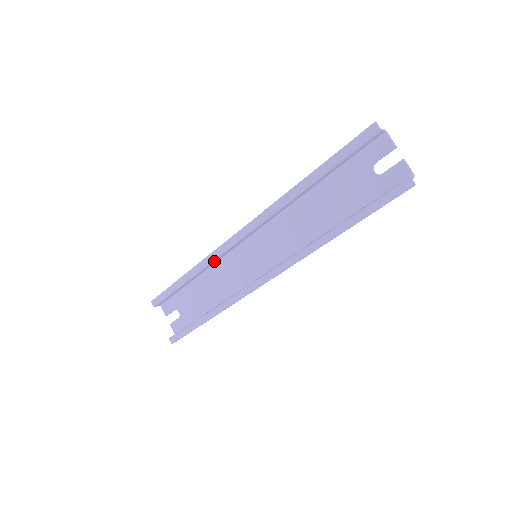
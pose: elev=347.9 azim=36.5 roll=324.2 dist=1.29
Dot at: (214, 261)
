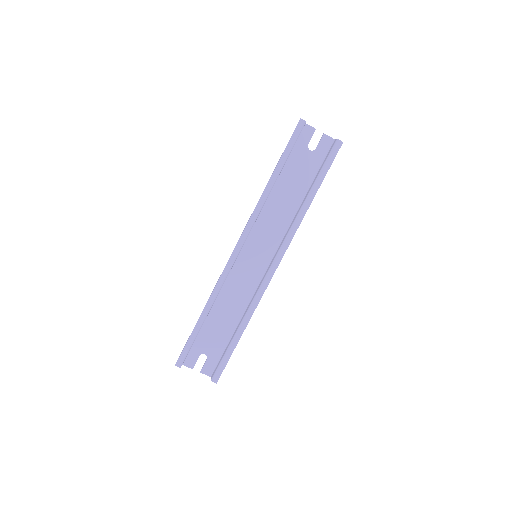
Dot at: occluded
